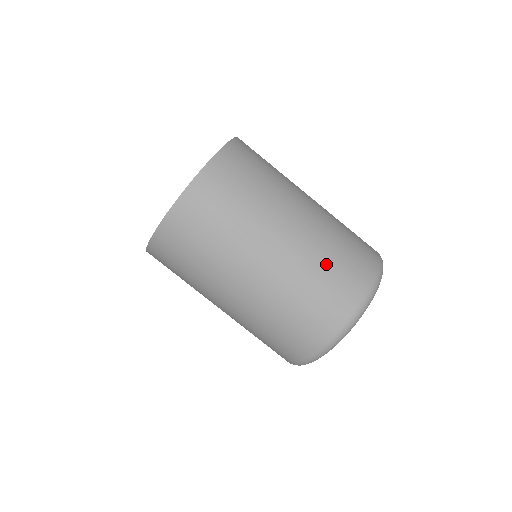
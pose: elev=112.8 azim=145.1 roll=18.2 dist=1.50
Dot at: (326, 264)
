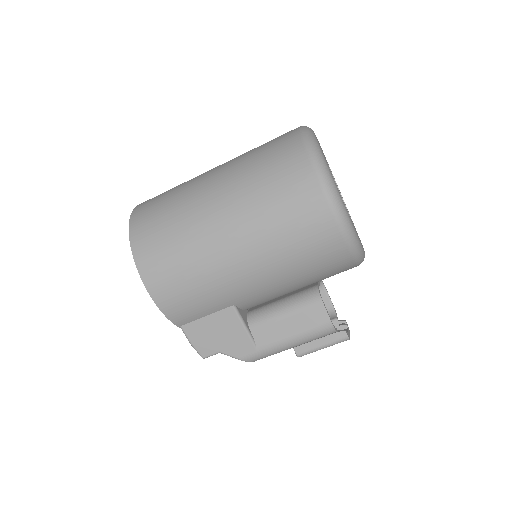
Dot at: occluded
